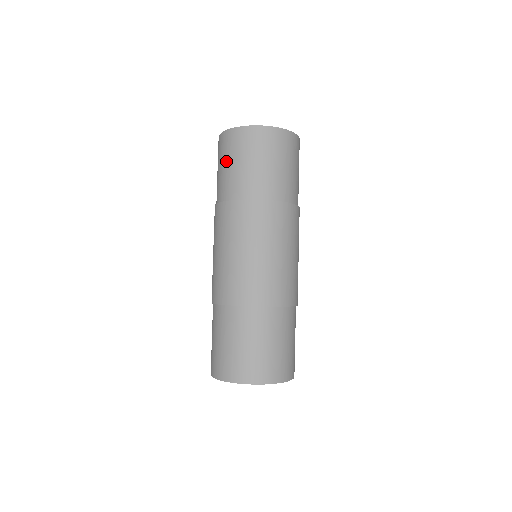
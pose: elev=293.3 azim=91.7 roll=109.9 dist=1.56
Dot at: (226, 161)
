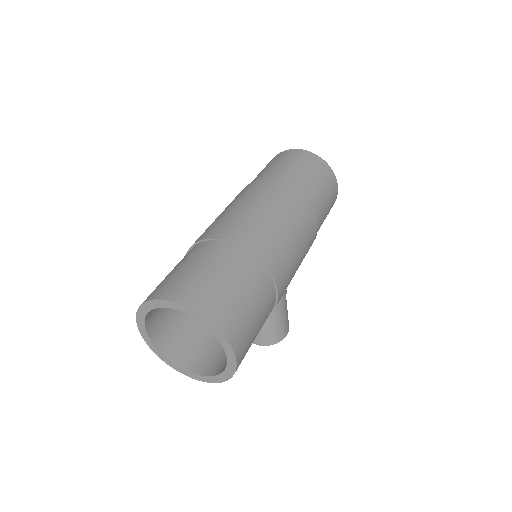
Dot at: occluded
